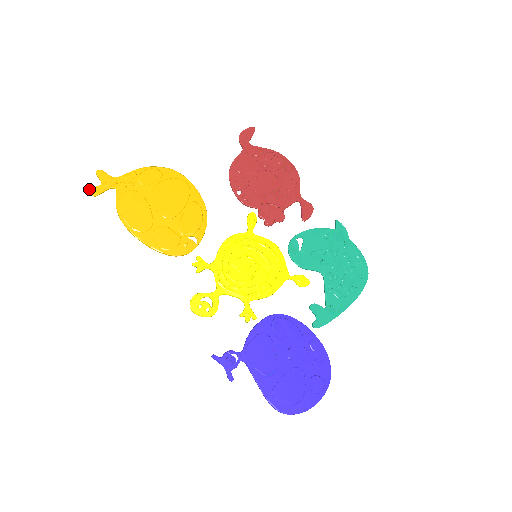
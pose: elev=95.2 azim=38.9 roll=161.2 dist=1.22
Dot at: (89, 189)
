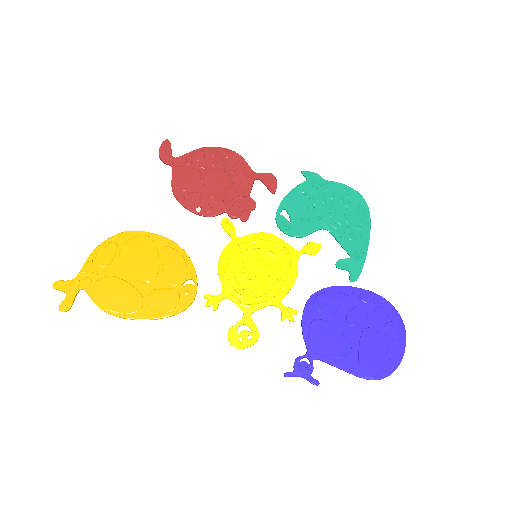
Dot at: occluded
